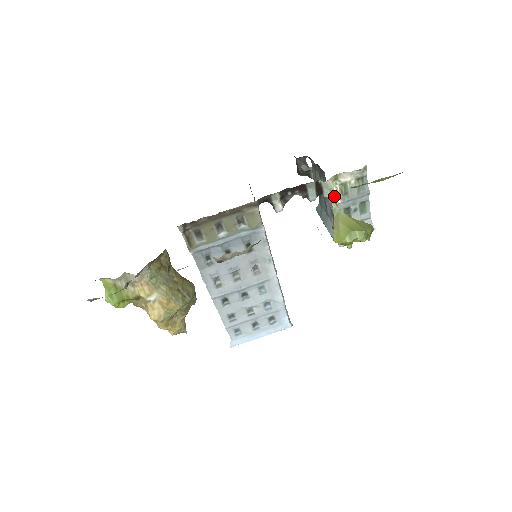
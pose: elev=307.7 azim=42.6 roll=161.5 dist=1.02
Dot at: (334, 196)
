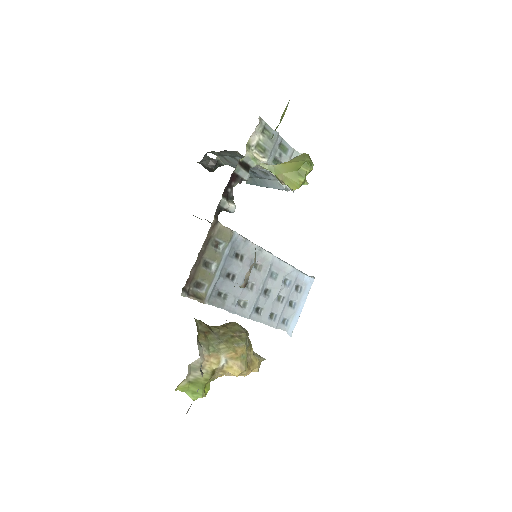
Dot at: (259, 160)
